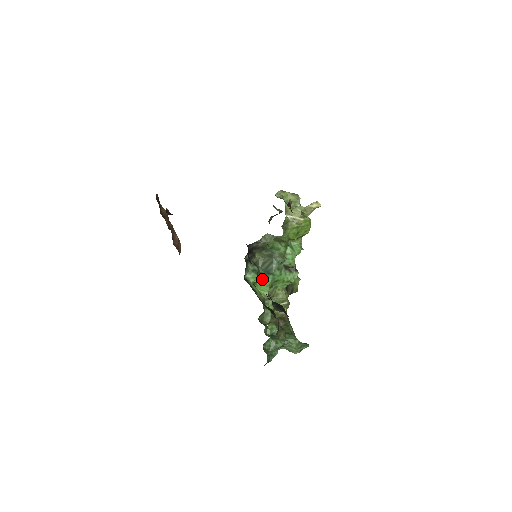
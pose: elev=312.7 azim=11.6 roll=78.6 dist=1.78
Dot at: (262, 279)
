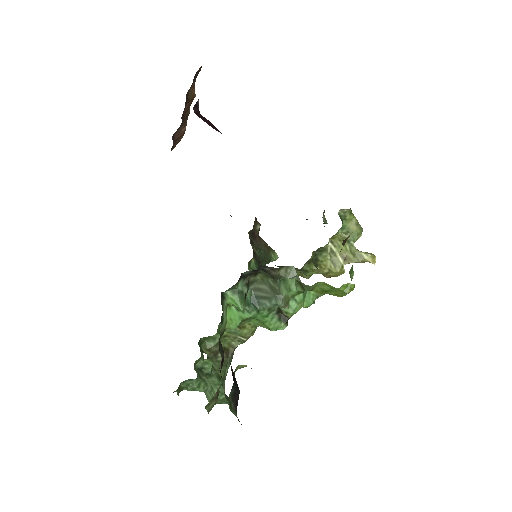
Dot at: occluded
